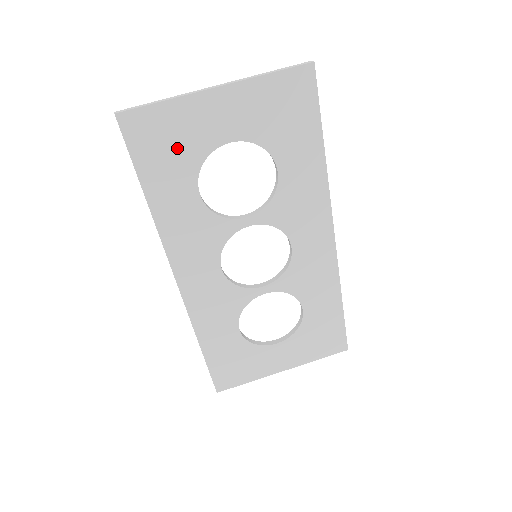
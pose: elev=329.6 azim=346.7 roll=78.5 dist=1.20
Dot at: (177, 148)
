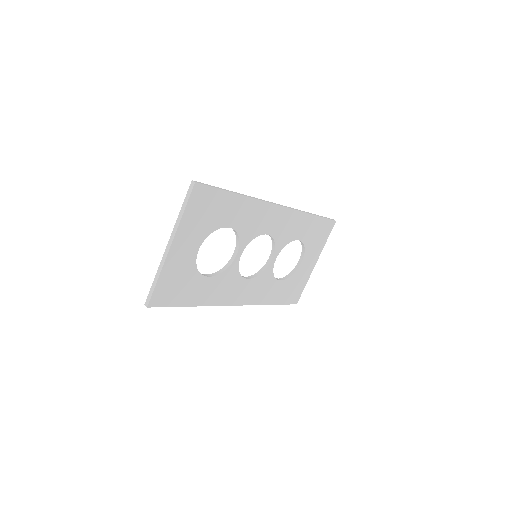
Dot at: (182, 281)
